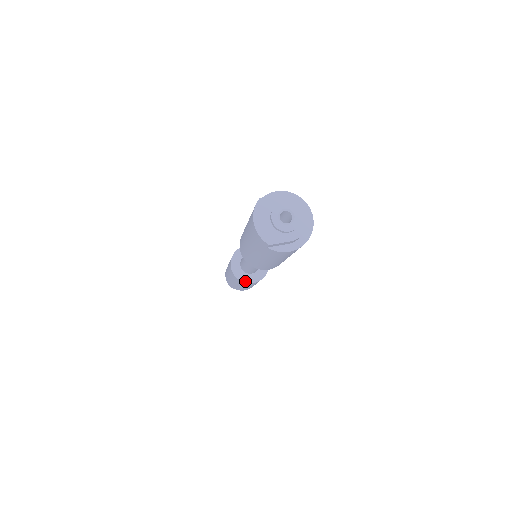
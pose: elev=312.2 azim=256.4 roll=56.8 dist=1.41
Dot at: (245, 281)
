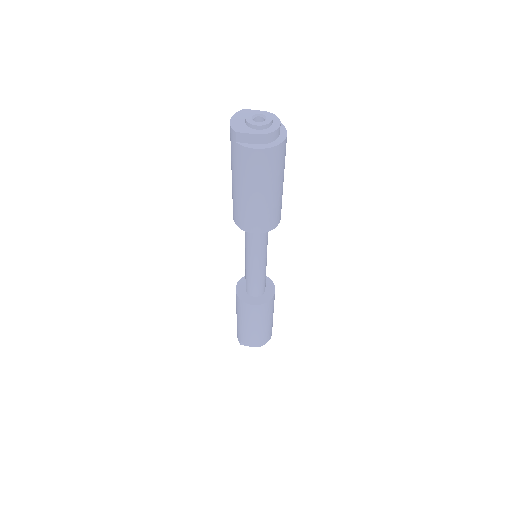
Dot at: (244, 301)
